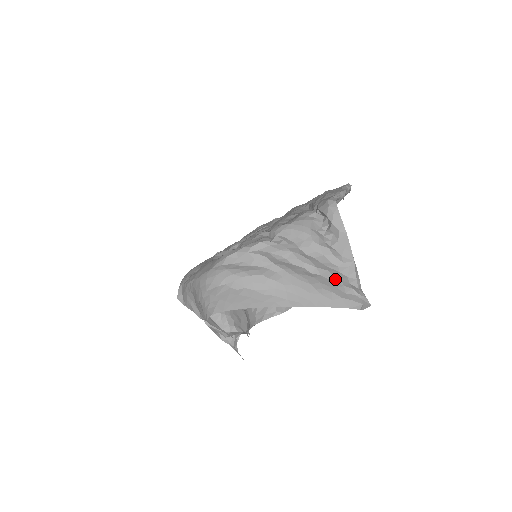
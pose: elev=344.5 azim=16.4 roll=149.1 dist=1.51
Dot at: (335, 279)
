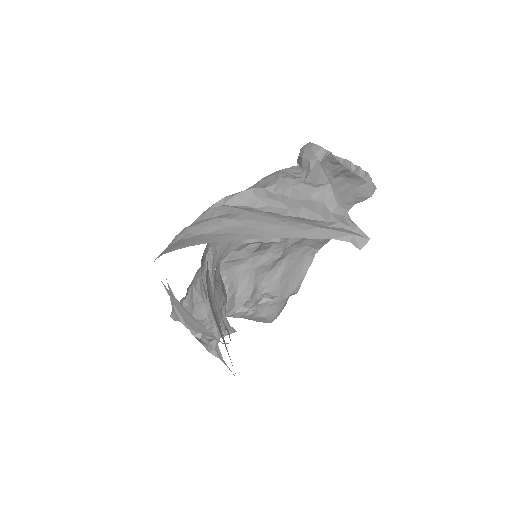
Dot at: (314, 216)
